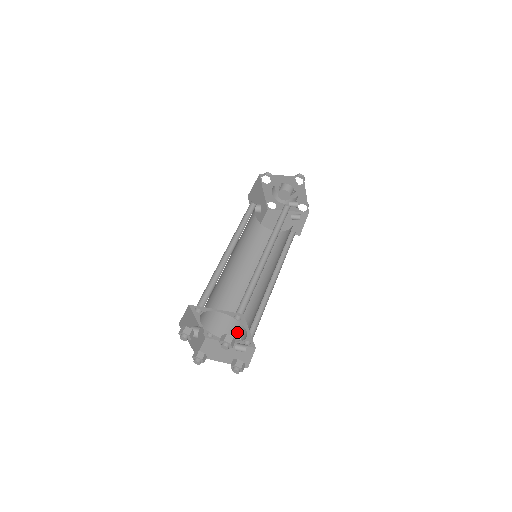
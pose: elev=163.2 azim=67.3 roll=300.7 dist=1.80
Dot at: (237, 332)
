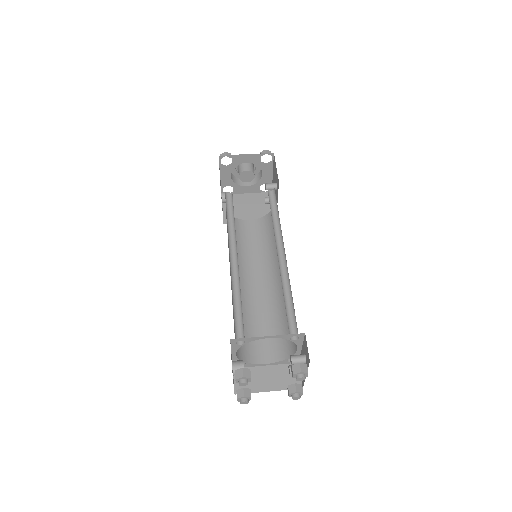
Dot at: (297, 355)
